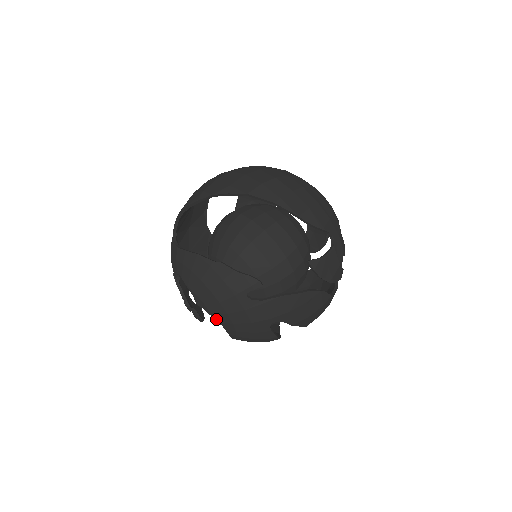
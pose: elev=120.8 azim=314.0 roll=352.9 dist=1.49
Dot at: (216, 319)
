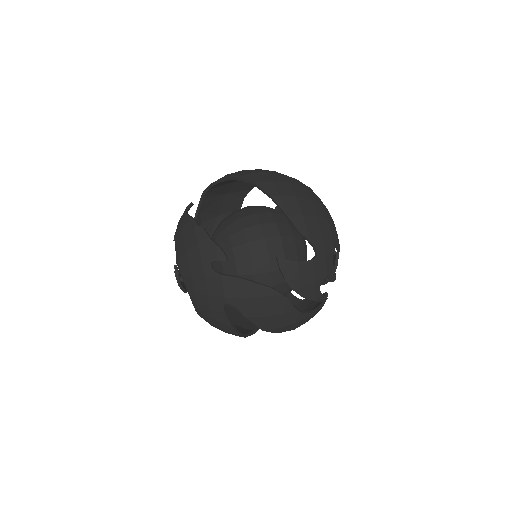
Dot at: (184, 282)
